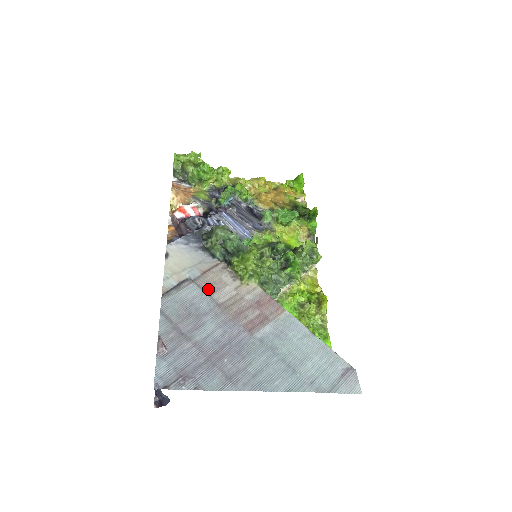
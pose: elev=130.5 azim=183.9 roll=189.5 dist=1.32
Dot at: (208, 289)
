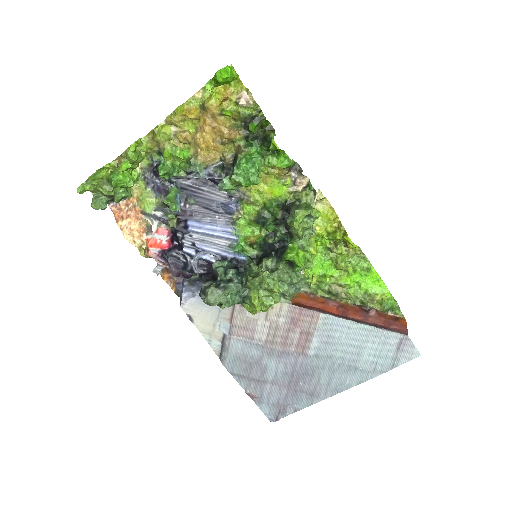
Dot at: (246, 335)
